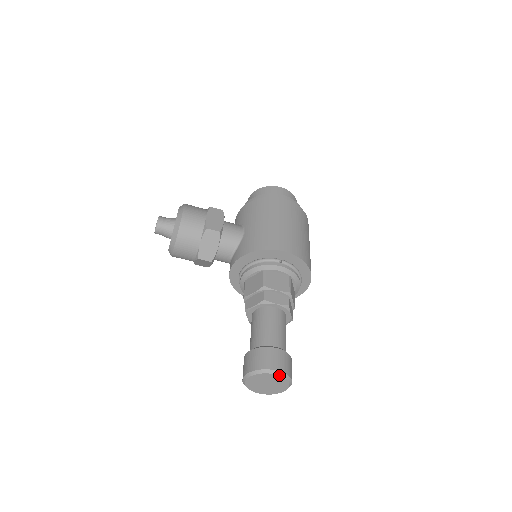
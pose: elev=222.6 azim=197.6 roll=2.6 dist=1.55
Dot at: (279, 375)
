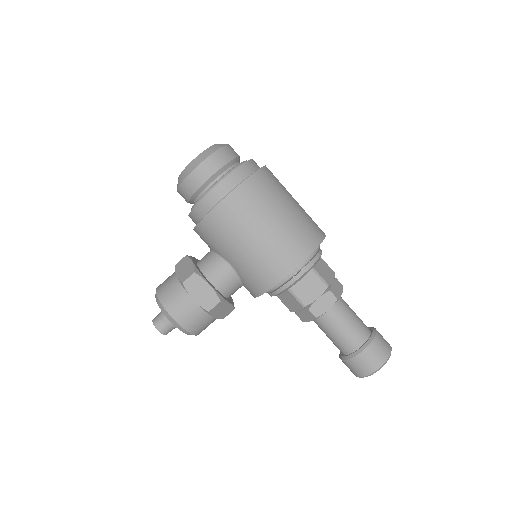
Dot at: occluded
